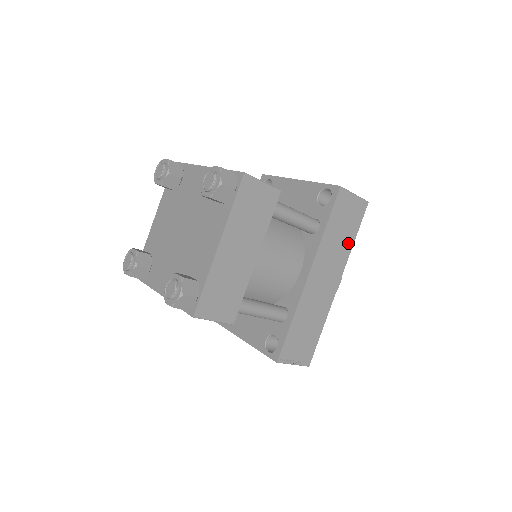
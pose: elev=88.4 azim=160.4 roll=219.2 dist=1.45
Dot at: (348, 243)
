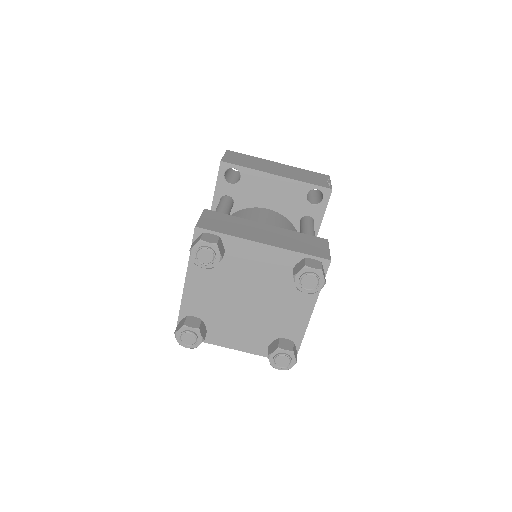
Dot at: occluded
